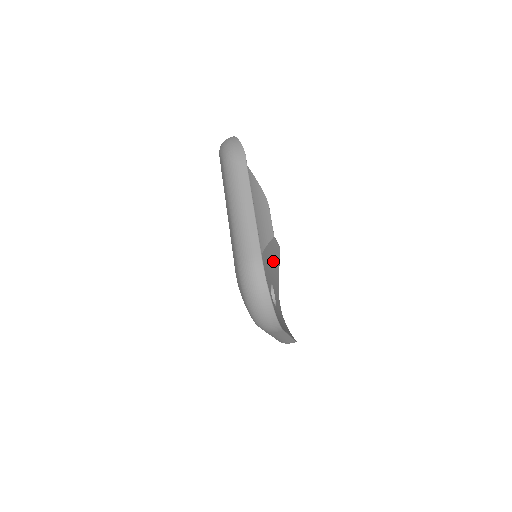
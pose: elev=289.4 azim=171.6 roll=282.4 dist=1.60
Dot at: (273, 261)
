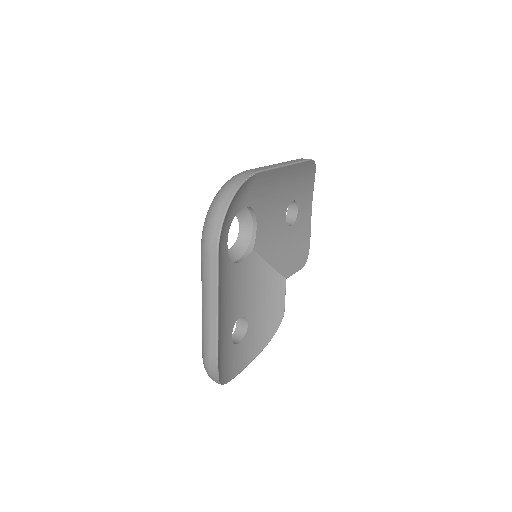
Dot at: (267, 311)
